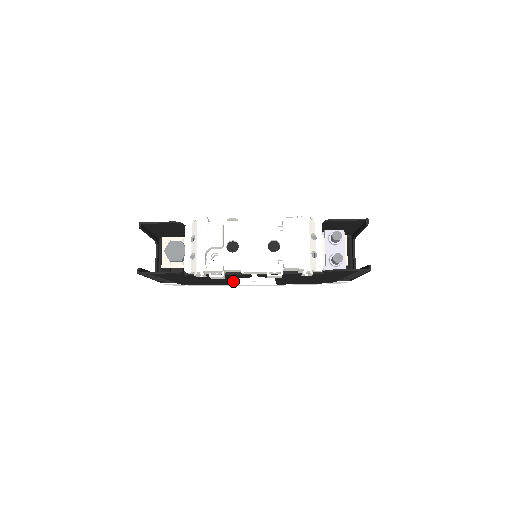
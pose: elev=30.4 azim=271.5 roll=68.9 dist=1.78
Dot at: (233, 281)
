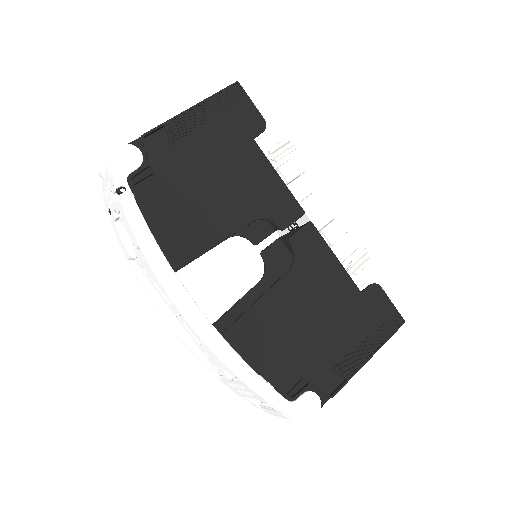
Dot at: (226, 233)
